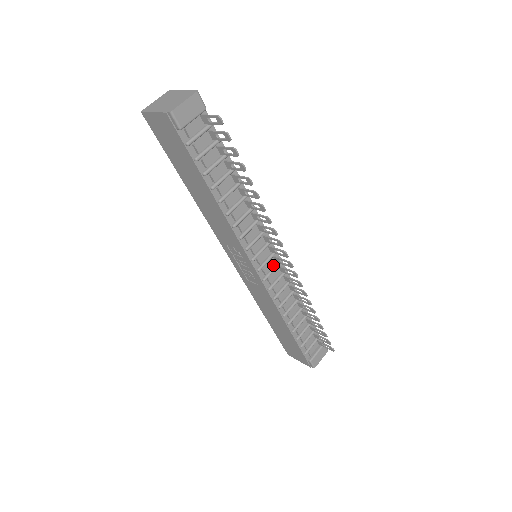
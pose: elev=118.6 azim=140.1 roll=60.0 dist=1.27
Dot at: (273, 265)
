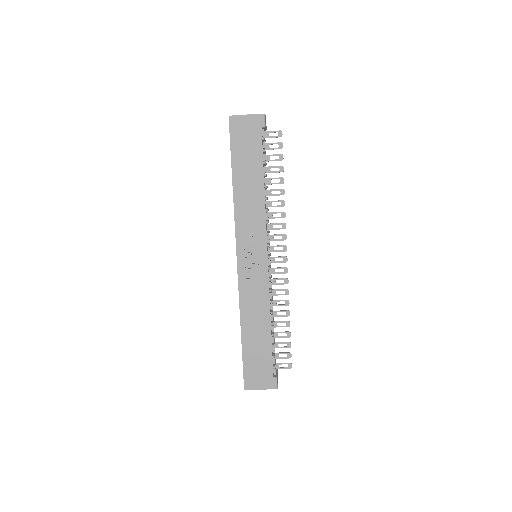
Dot at: occluded
